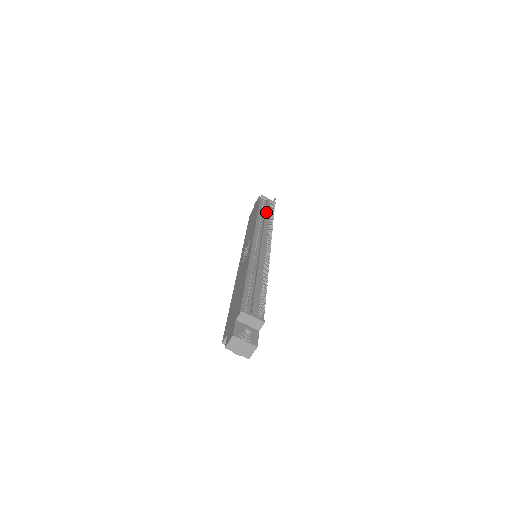
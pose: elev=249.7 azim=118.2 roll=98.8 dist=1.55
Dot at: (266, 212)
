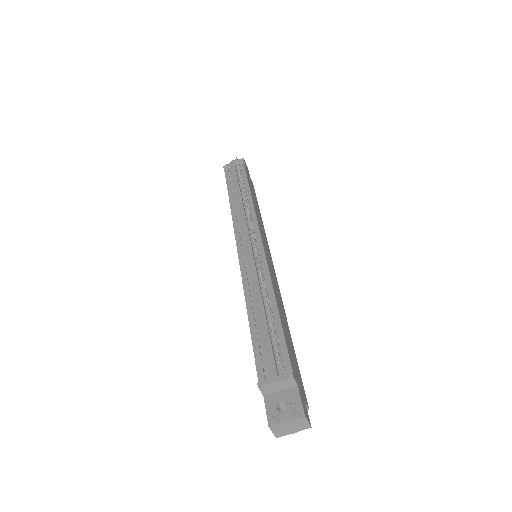
Dot at: (236, 187)
